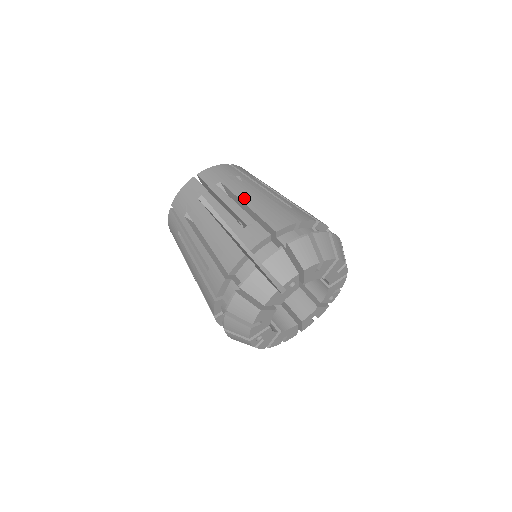
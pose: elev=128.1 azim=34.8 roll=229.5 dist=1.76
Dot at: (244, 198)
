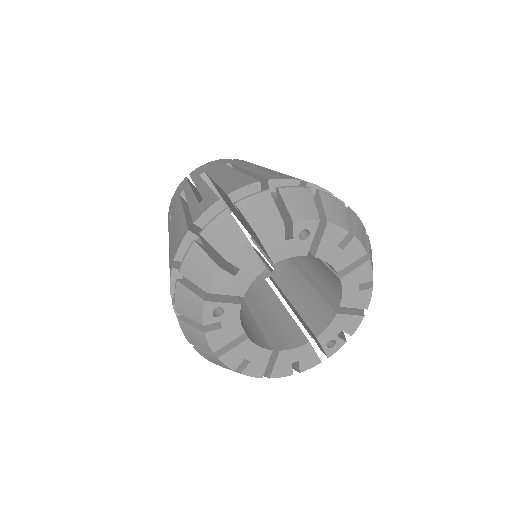
Dot at: occluded
